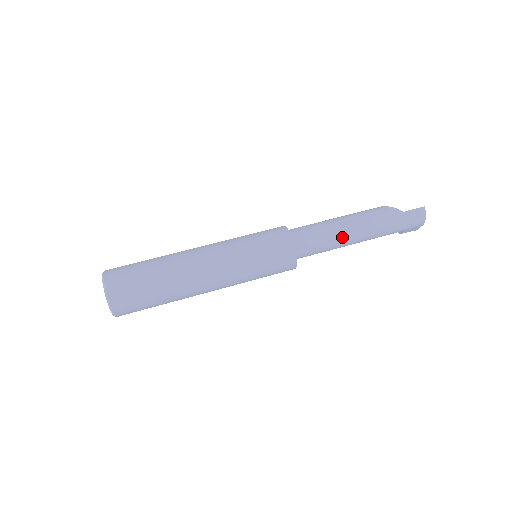
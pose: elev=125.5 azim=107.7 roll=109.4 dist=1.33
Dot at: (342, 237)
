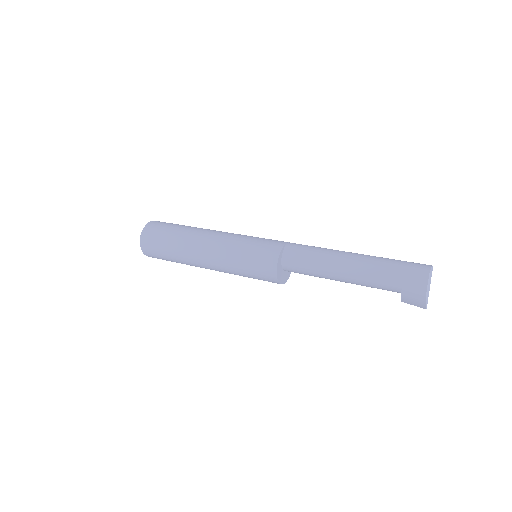
Dot at: (332, 251)
